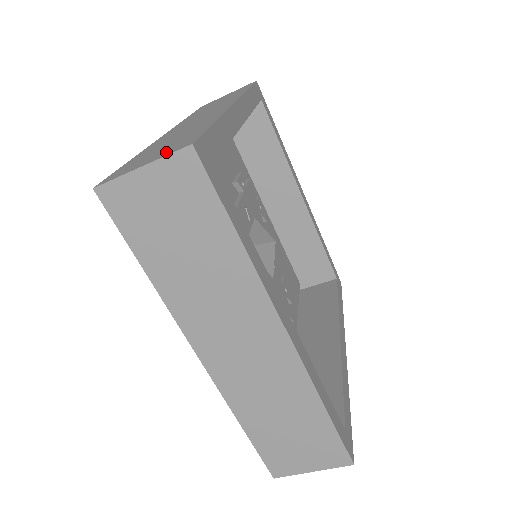
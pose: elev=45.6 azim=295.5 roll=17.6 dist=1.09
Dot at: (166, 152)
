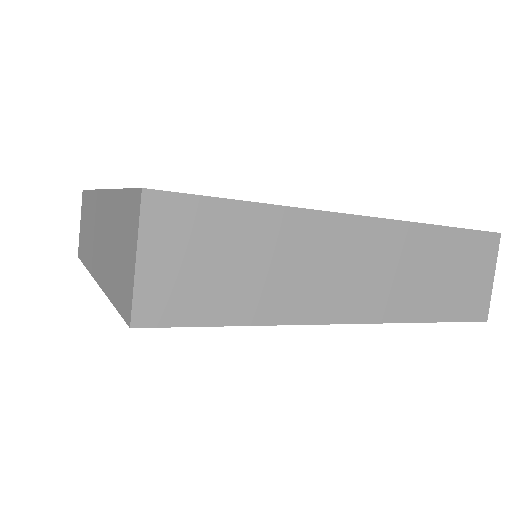
Dot at: (132, 230)
